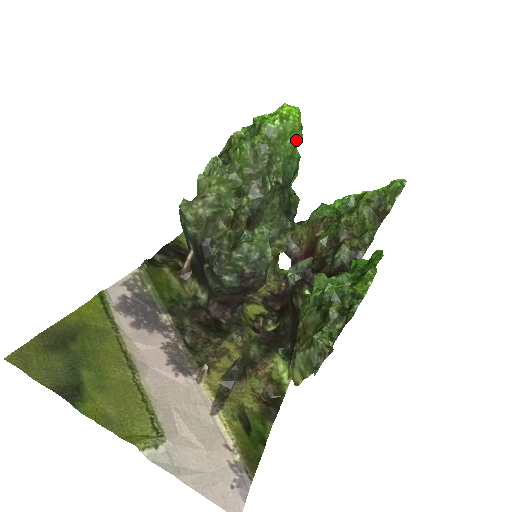
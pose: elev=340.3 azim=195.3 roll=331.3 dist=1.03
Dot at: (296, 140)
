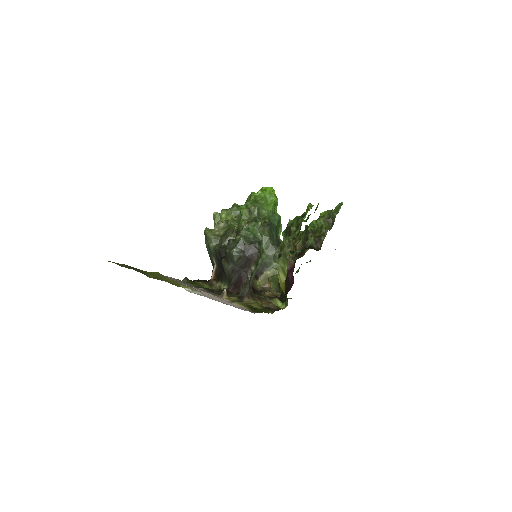
Dot at: (273, 201)
